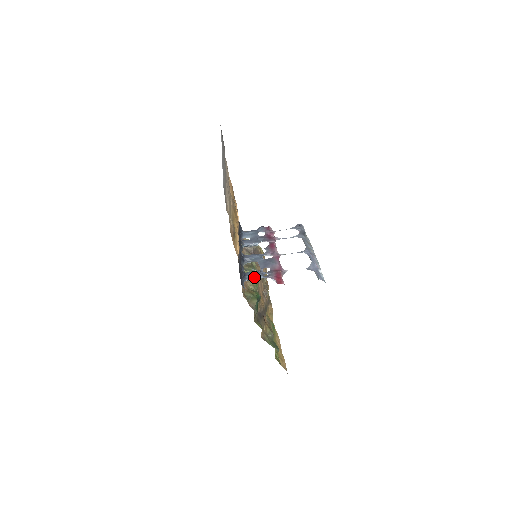
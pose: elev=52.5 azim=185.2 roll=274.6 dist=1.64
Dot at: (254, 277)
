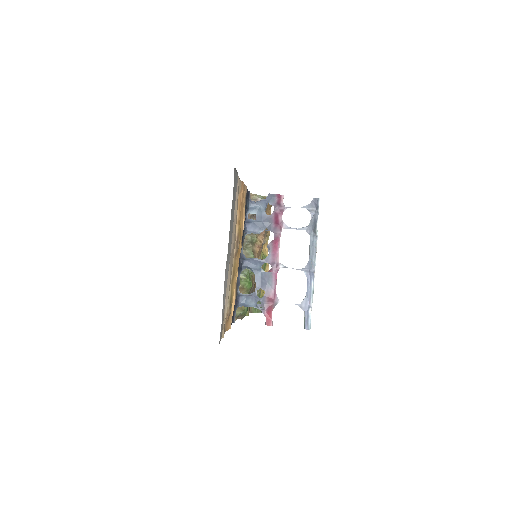
Dot at: (247, 306)
